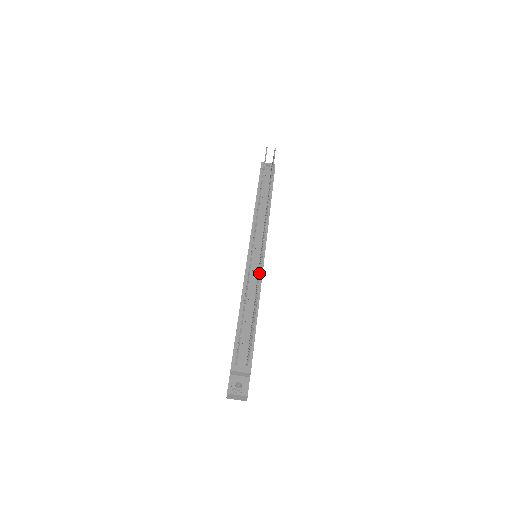
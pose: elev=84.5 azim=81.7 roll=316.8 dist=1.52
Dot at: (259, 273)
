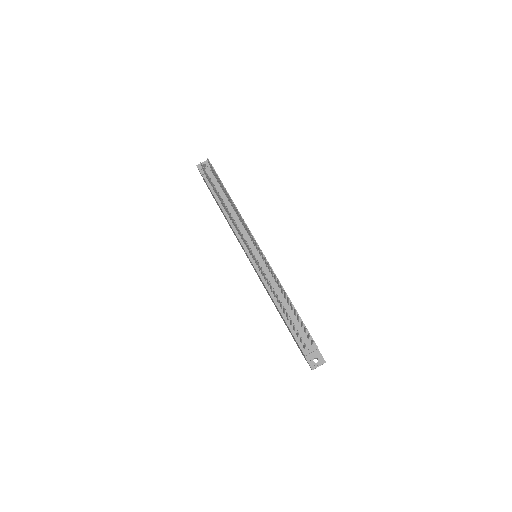
Dot at: (278, 281)
